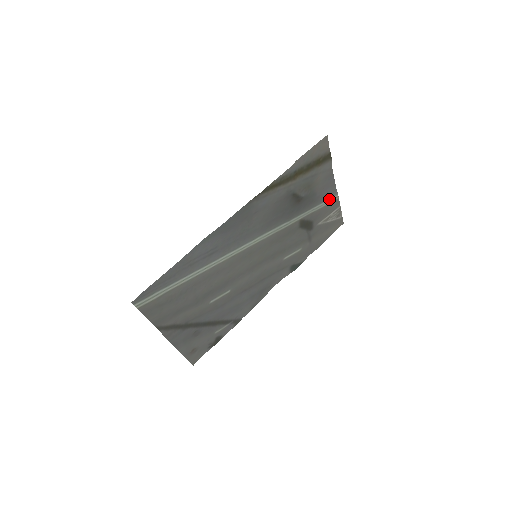
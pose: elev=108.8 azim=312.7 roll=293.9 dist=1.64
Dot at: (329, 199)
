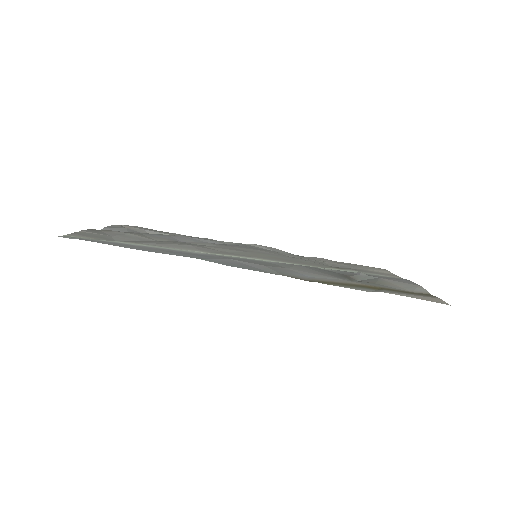
Dot at: (390, 276)
